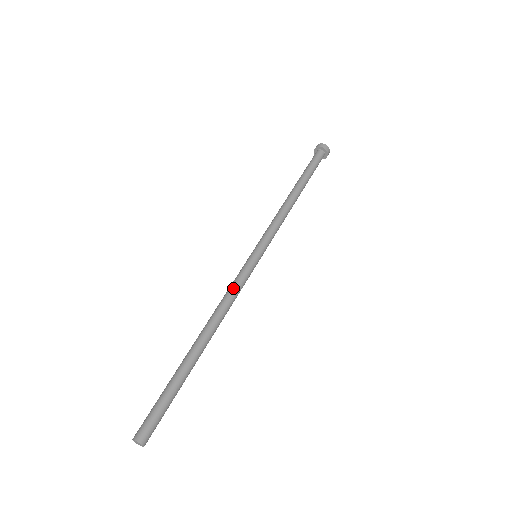
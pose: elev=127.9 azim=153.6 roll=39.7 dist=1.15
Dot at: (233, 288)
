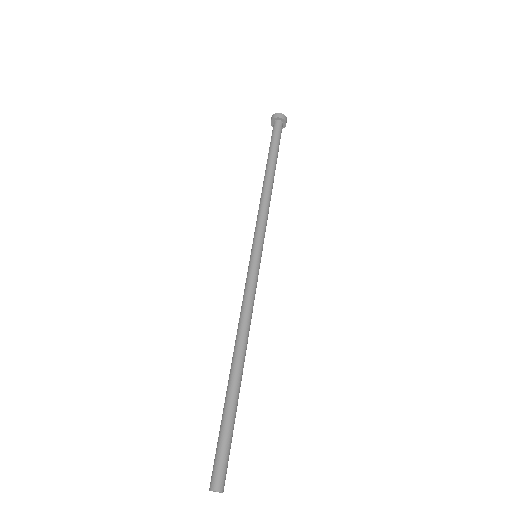
Dot at: (244, 299)
